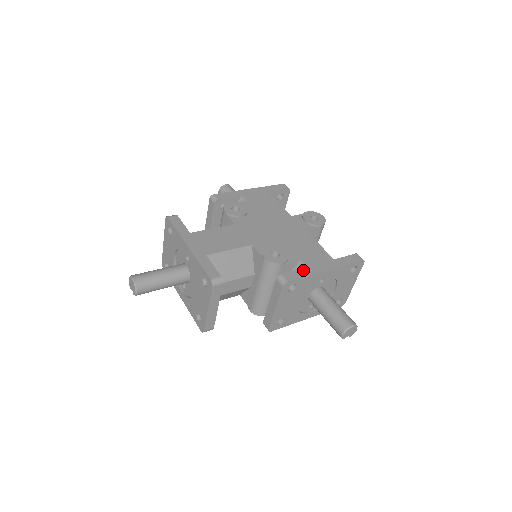
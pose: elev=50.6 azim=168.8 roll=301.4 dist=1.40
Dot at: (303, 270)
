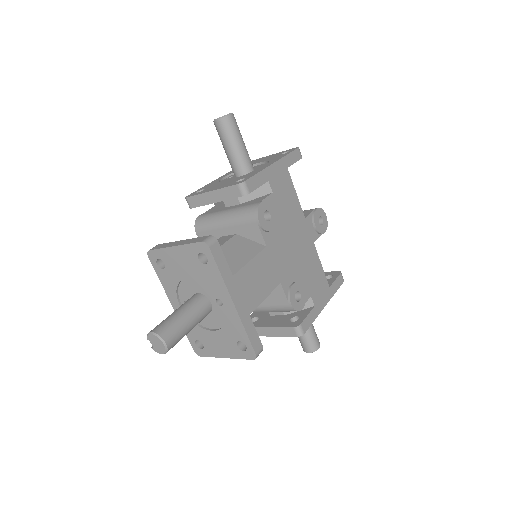
Dot at: (313, 312)
